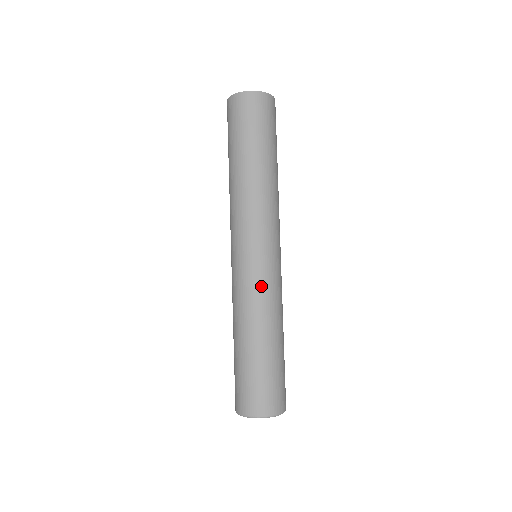
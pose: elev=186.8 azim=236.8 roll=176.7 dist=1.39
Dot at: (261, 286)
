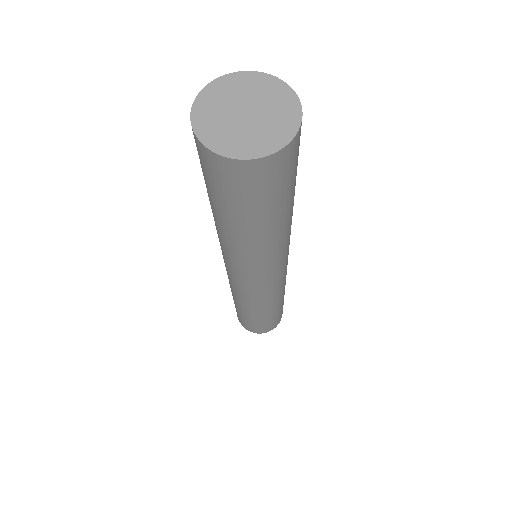
Dot at: (276, 292)
